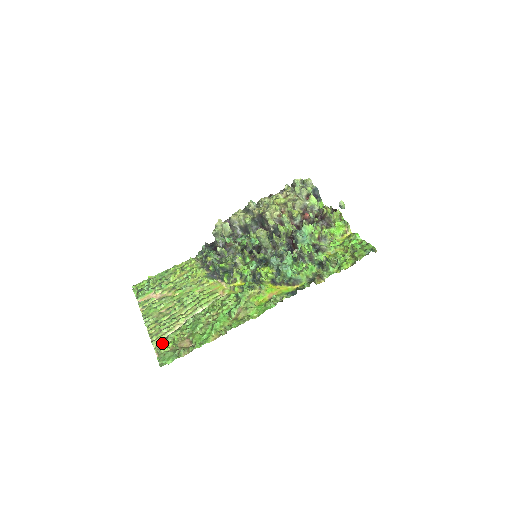
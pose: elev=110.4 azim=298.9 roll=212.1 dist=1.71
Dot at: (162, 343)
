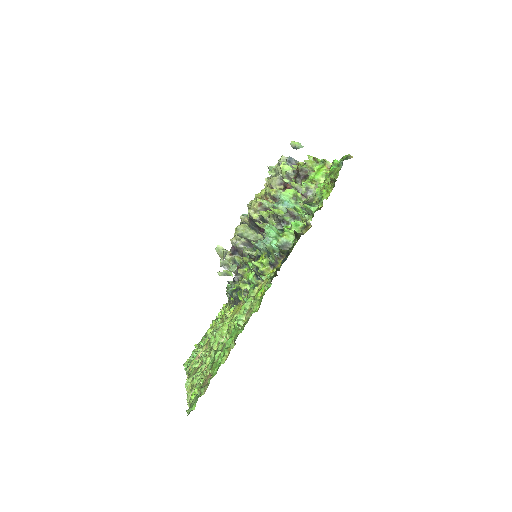
Dot at: occluded
